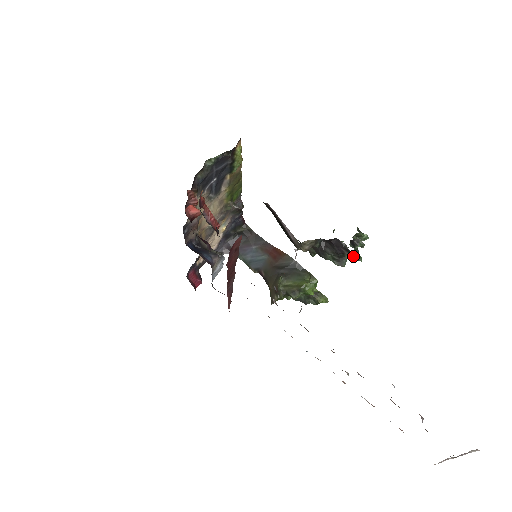
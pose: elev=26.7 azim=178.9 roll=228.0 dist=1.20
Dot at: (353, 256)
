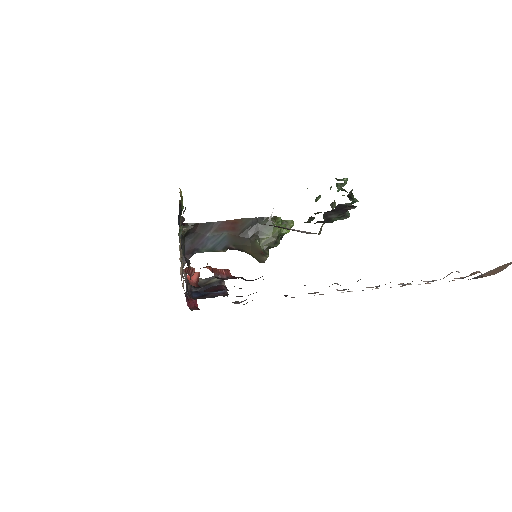
Dot at: (351, 203)
